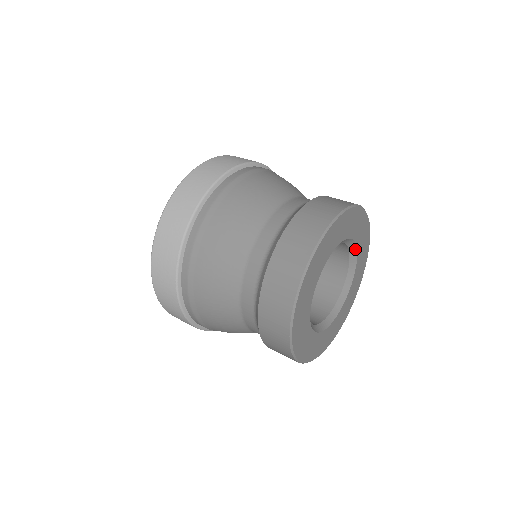
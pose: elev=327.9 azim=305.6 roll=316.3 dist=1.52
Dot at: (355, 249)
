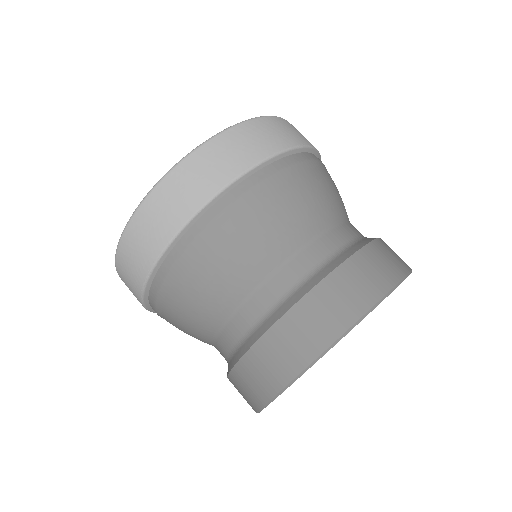
Dot at: occluded
